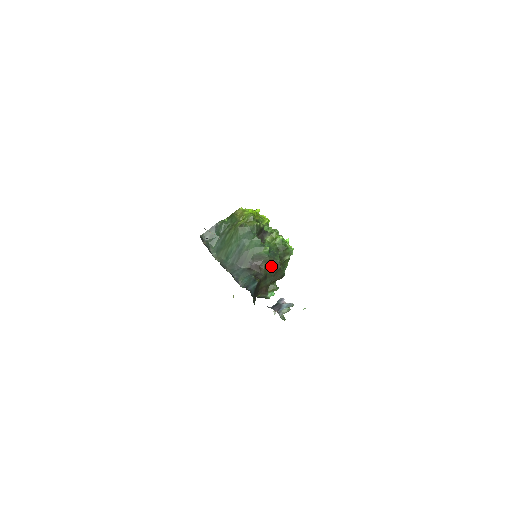
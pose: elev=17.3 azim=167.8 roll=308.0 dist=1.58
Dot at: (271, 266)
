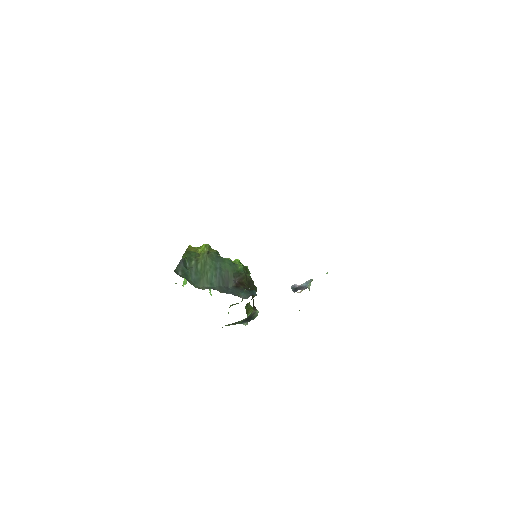
Dot at: (248, 282)
